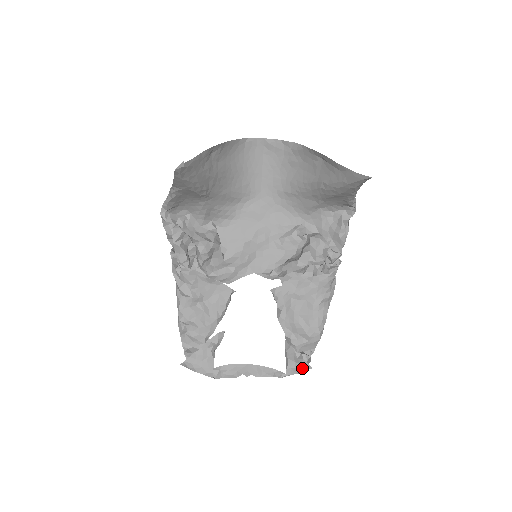
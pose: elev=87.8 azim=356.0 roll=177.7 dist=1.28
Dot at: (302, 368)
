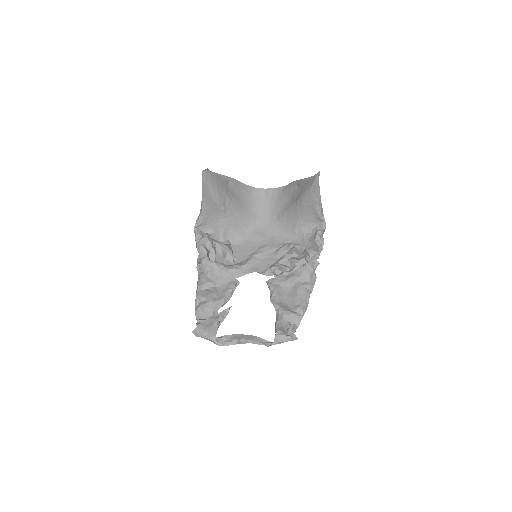
Dot at: (288, 336)
